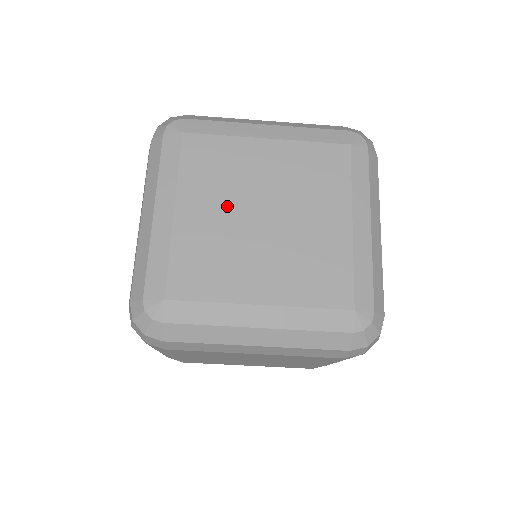
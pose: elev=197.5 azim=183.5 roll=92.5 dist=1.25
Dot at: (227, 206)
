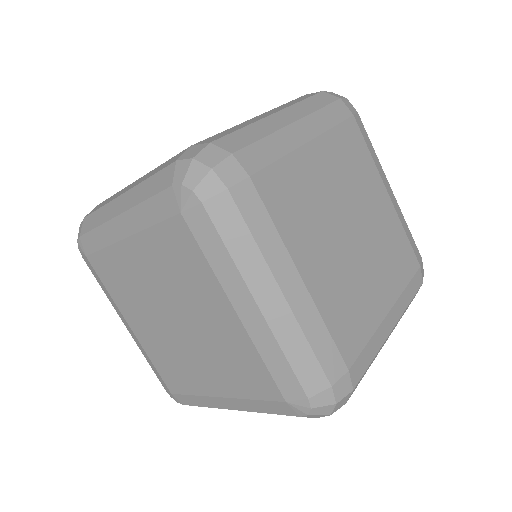
Dot at: (150, 317)
